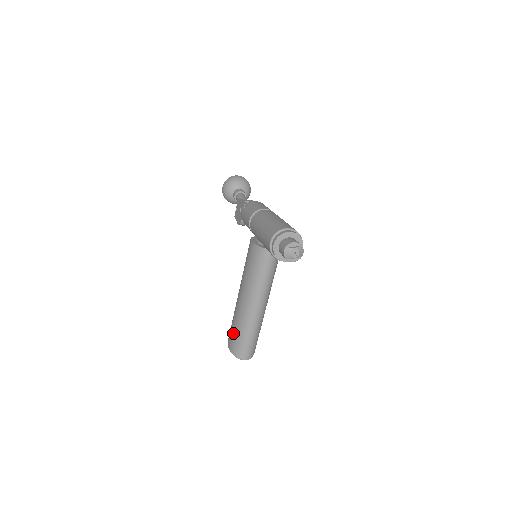
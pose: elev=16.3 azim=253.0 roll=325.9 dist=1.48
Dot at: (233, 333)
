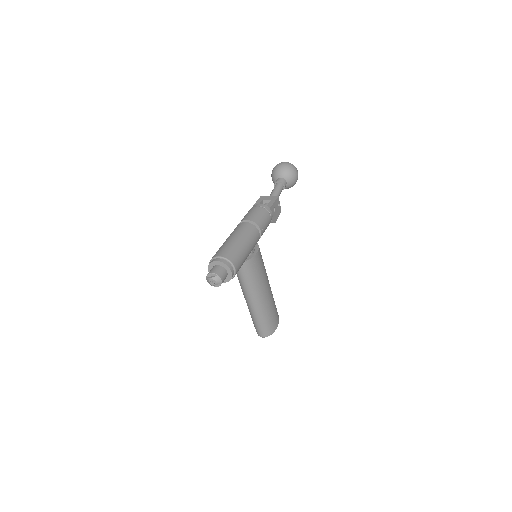
Dot at: occluded
